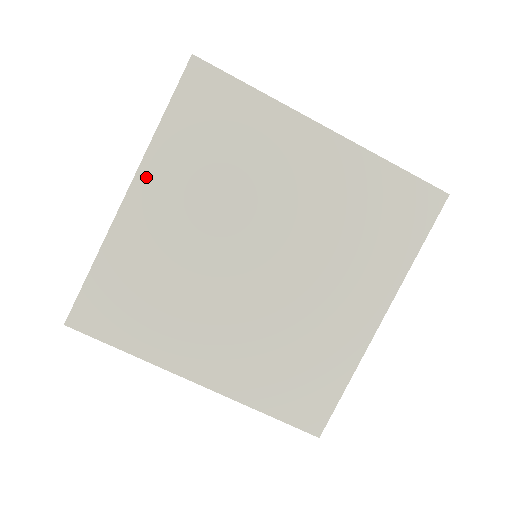
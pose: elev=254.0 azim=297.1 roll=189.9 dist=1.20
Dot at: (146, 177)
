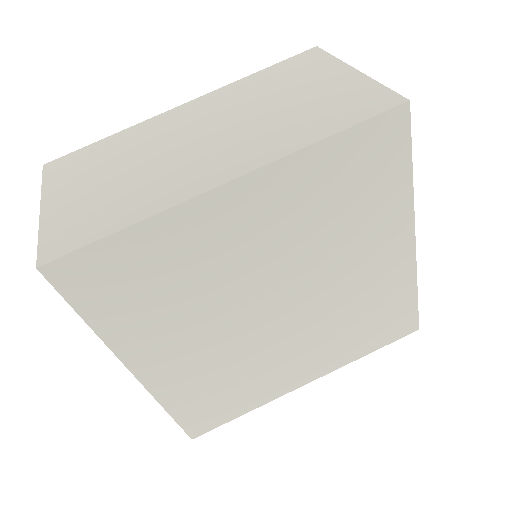
Dot at: (132, 357)
